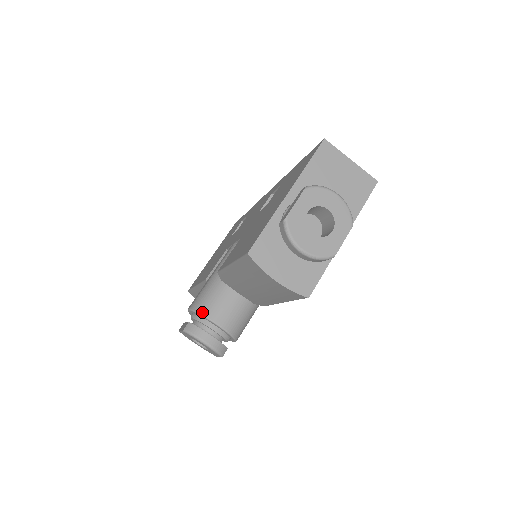
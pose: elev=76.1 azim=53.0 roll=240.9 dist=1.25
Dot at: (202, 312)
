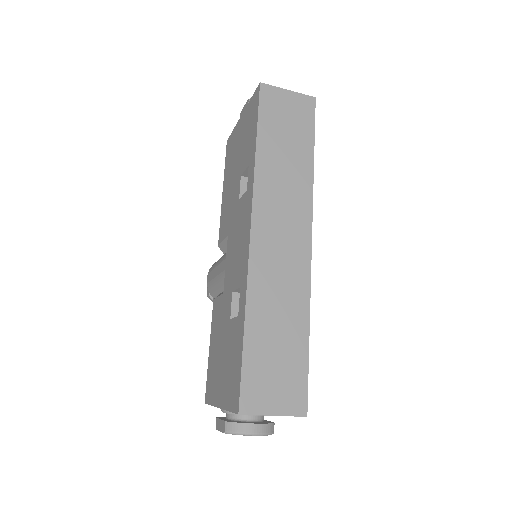
Dot at: occluded
